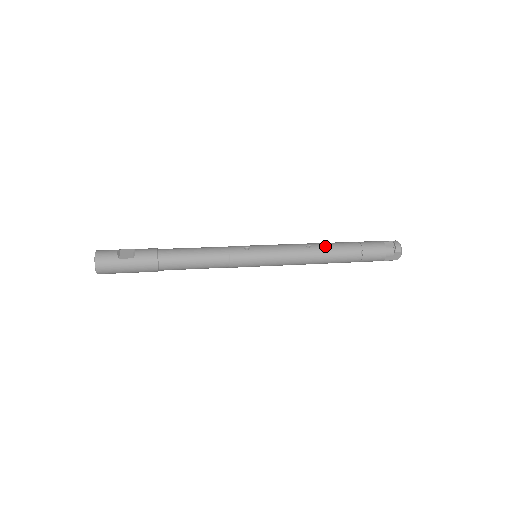
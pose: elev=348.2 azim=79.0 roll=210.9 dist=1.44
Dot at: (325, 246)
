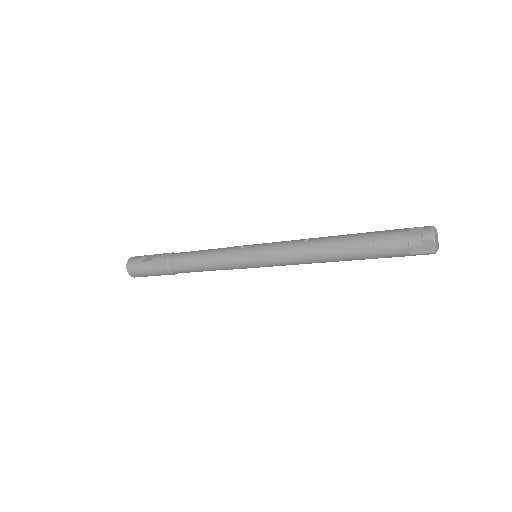
Dot at: (325, 239)
